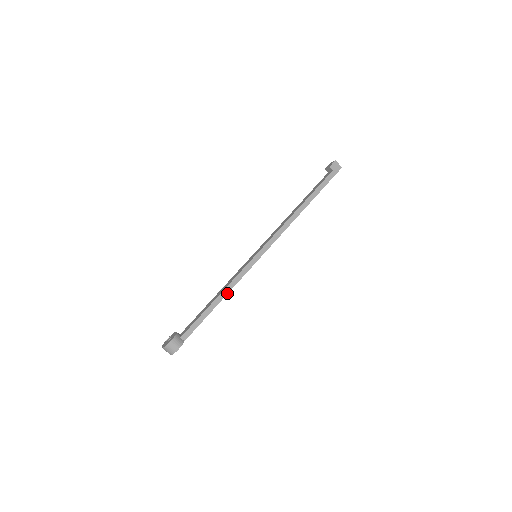
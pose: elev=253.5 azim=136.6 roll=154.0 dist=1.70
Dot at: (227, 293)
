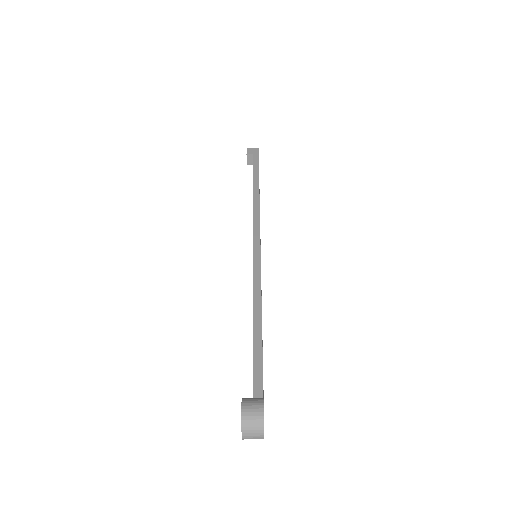
Dot at: (260, 305)
